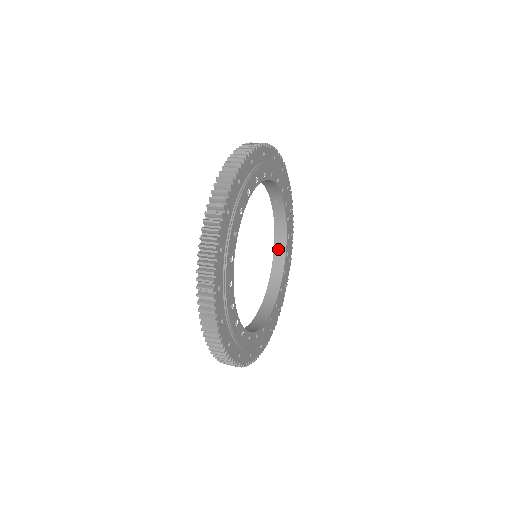
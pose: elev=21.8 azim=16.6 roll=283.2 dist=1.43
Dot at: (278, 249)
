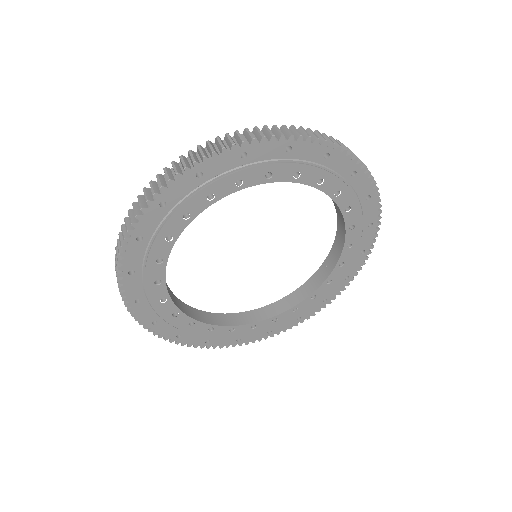
Dot at: (276, 306)
